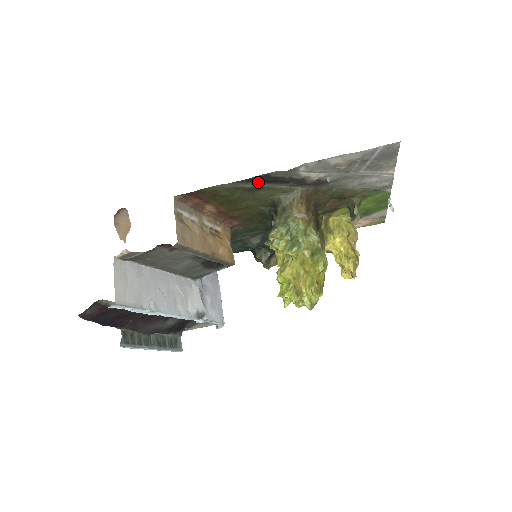
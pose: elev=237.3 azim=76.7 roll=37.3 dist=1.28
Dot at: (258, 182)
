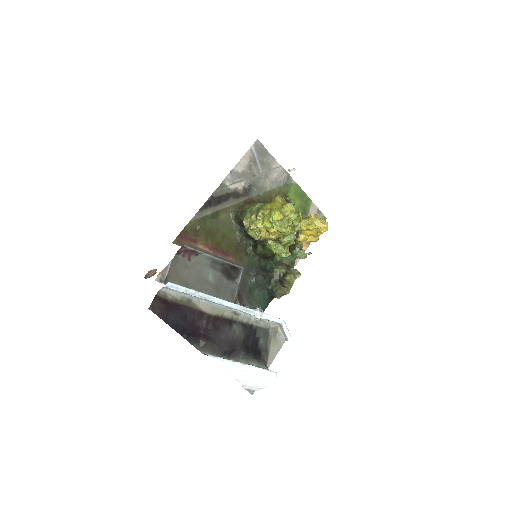
Dot at: (212, 206)
